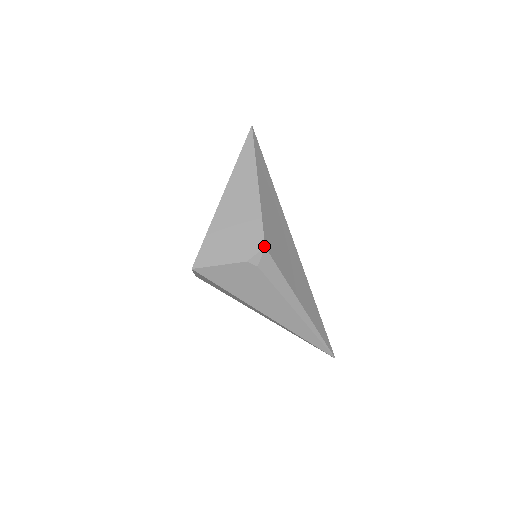
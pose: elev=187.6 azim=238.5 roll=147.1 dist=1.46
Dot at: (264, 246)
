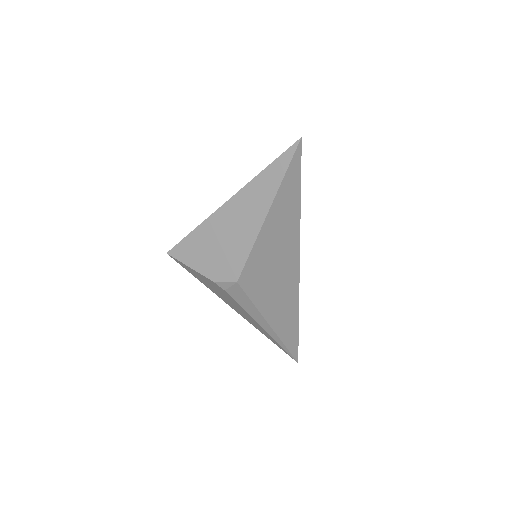
Dot at: (237, 280)
